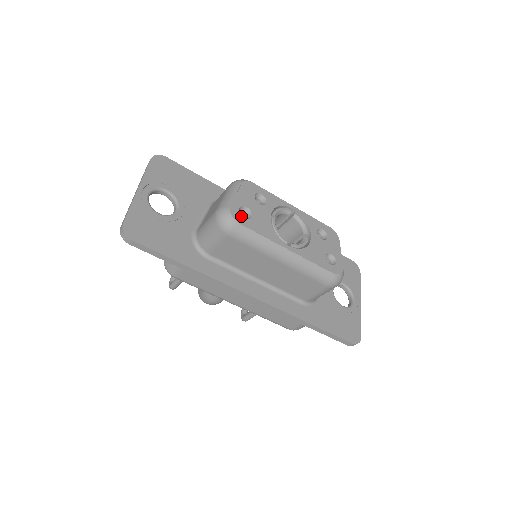
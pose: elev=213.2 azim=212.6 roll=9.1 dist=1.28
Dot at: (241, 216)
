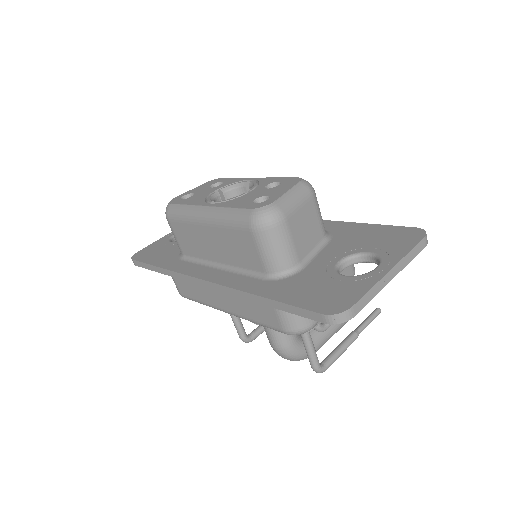
Dot at: (179, 199)
